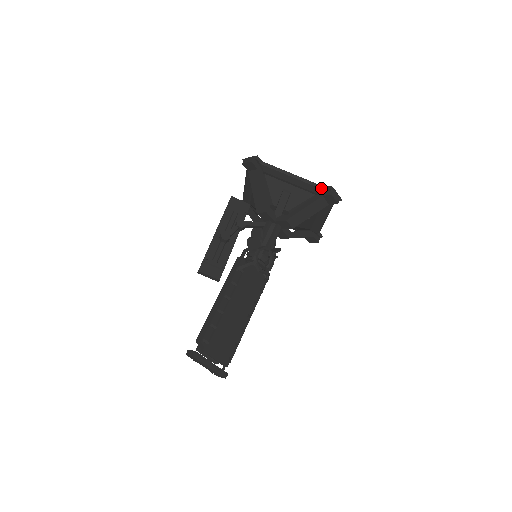
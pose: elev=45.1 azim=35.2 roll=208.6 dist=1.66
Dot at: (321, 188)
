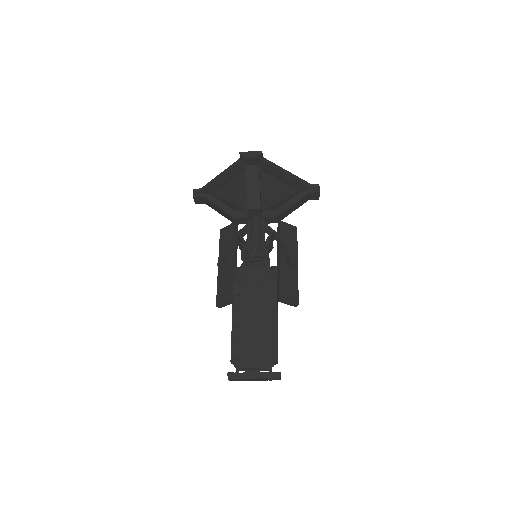
Dot at: (239, 162)
